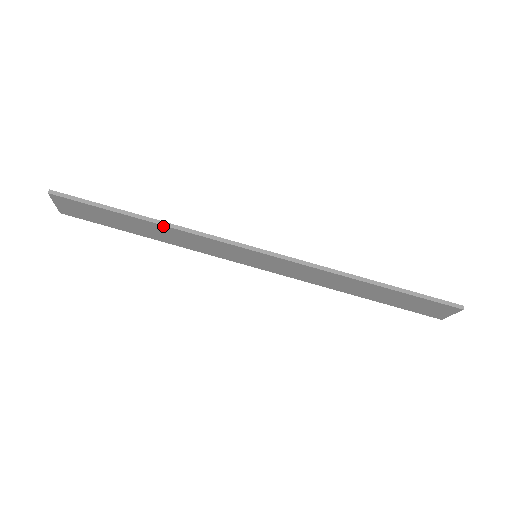
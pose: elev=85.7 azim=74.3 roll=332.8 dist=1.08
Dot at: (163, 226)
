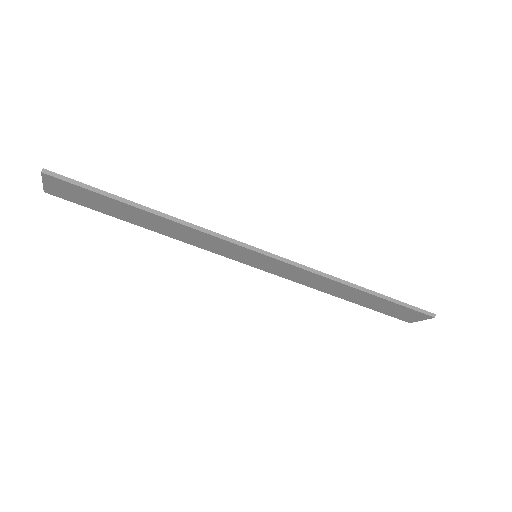
Dot at: (170, 220)
